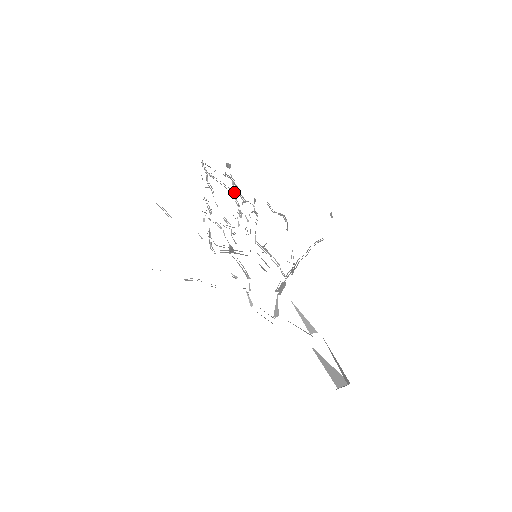
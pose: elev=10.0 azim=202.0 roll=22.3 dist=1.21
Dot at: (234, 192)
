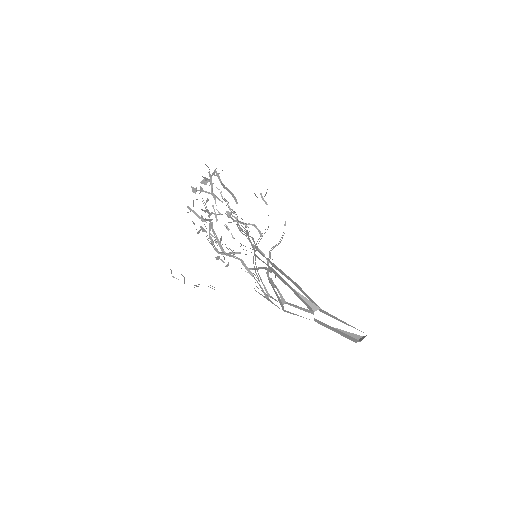
Dot at: (227, 203)
